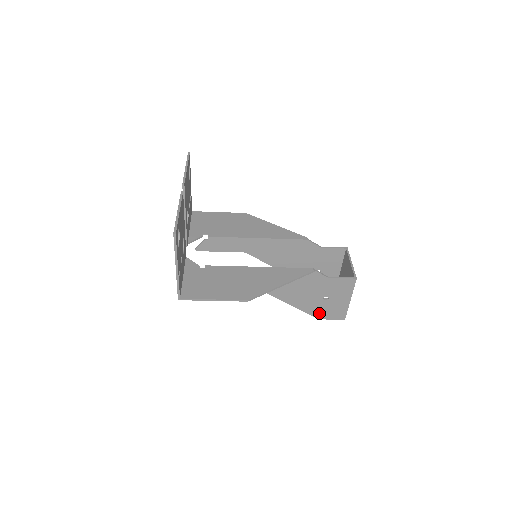
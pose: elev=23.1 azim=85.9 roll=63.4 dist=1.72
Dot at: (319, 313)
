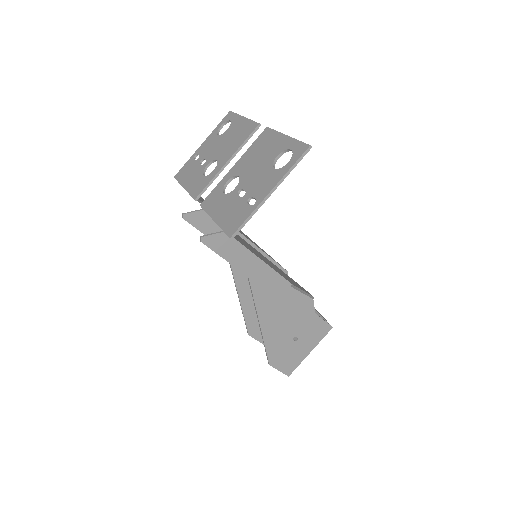
Dot at: (276, 356)
